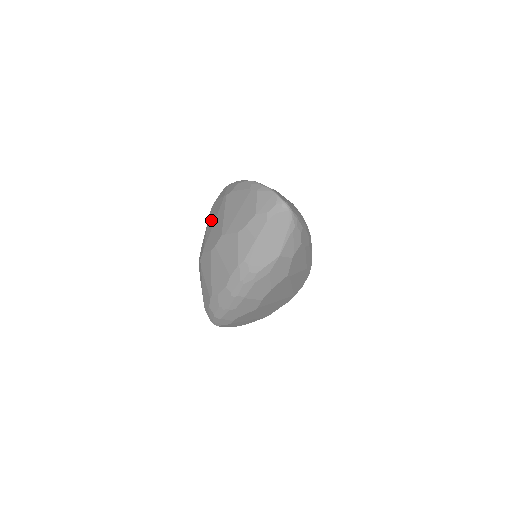
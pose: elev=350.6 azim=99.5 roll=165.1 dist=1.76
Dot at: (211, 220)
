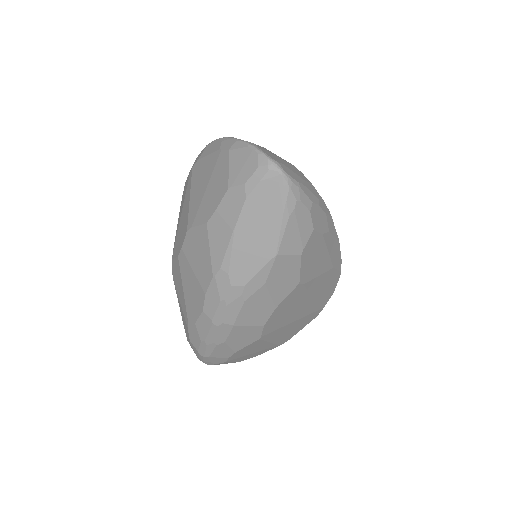
Dot at: occluded
